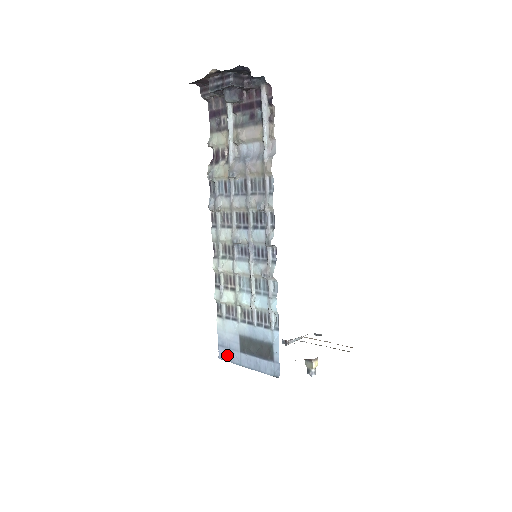
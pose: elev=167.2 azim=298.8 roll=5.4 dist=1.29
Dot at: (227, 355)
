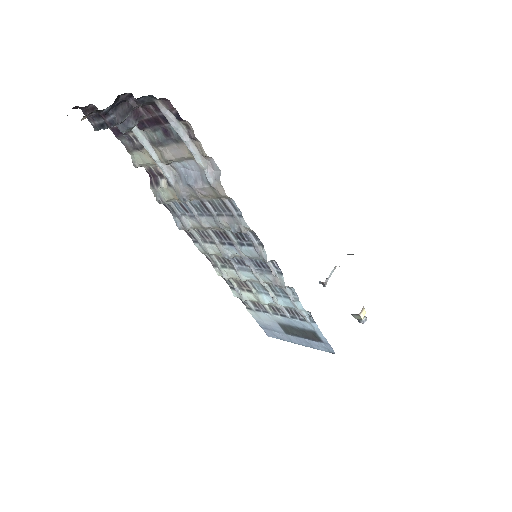
Dot at: (274, 335)
